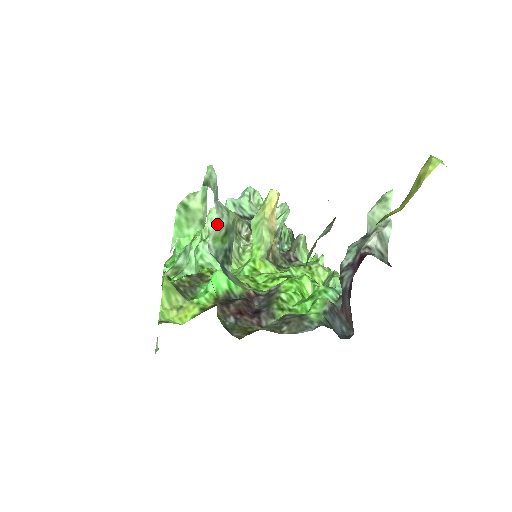
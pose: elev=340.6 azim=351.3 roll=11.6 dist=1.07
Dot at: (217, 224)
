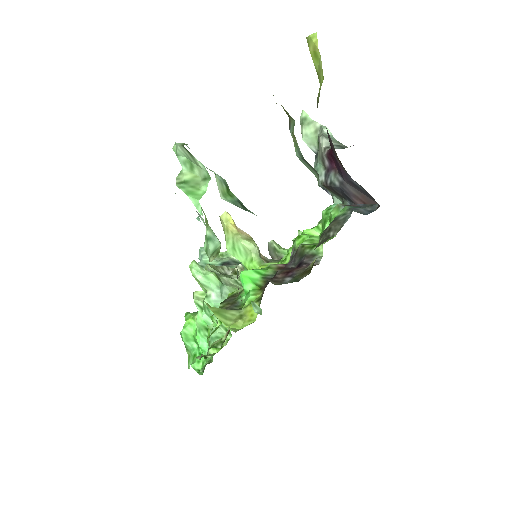
Dot at: (216, 178)
